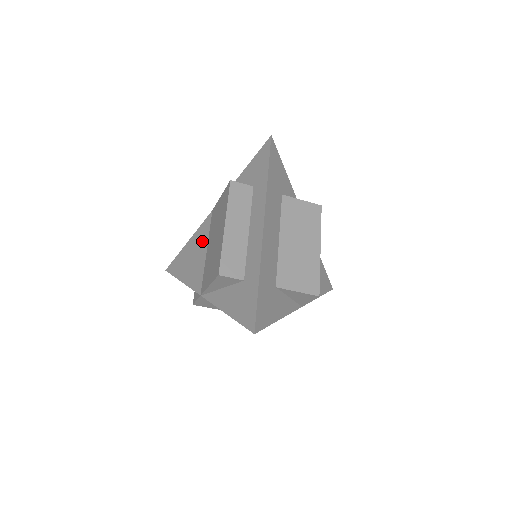
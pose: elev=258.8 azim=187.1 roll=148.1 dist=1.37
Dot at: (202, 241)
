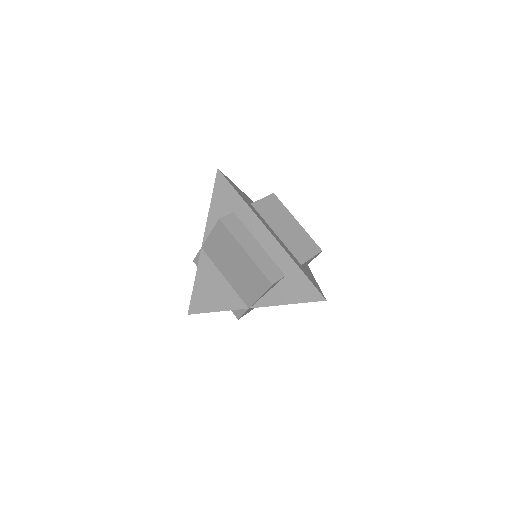
Dot at: (212, 274)
